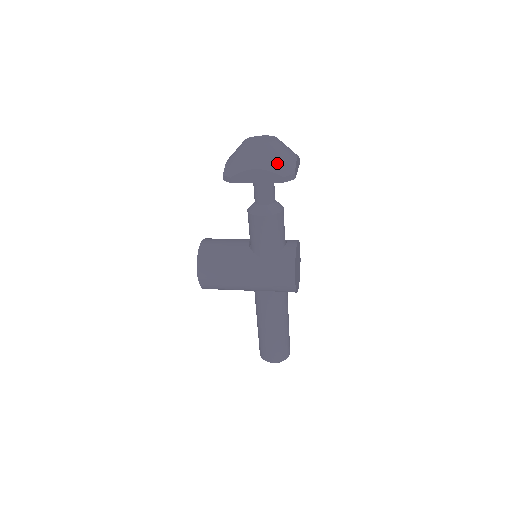
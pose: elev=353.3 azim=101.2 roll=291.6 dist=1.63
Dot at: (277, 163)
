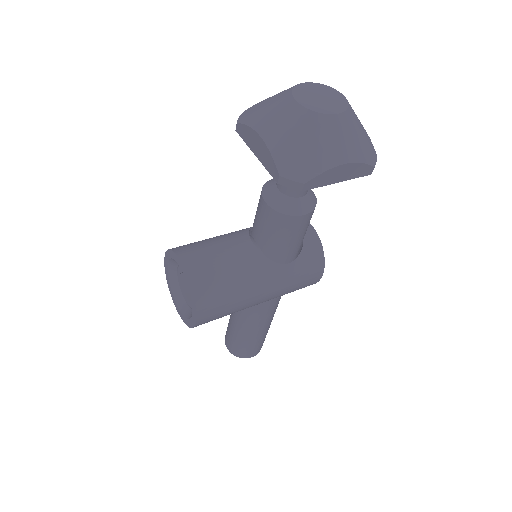
Dot at: (364, 145)
